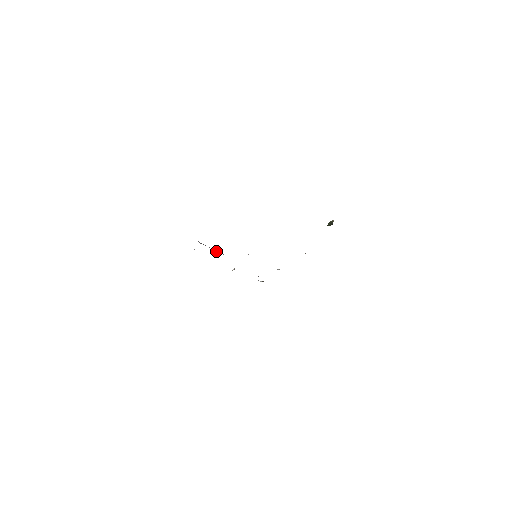
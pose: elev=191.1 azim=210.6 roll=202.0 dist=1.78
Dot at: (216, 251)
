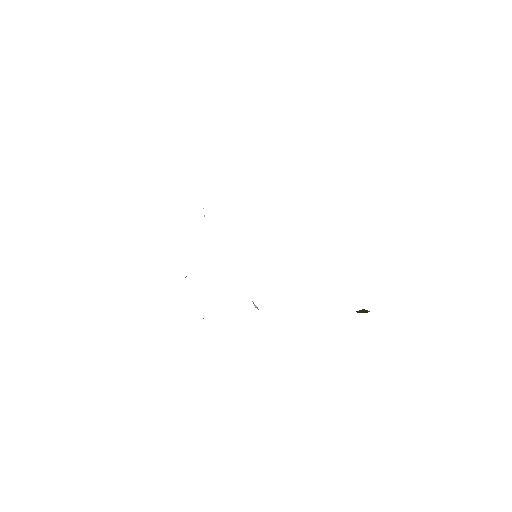
Dot at: occluded
